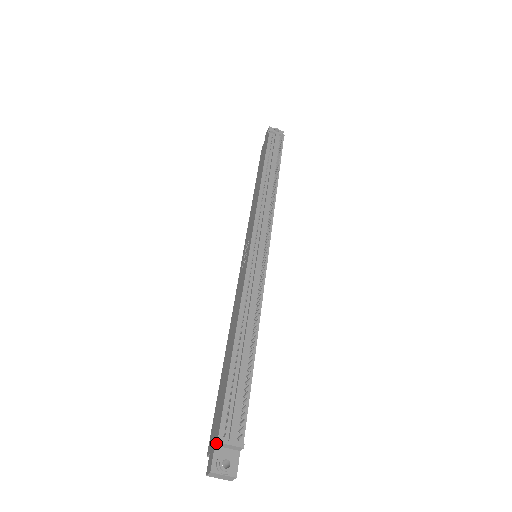
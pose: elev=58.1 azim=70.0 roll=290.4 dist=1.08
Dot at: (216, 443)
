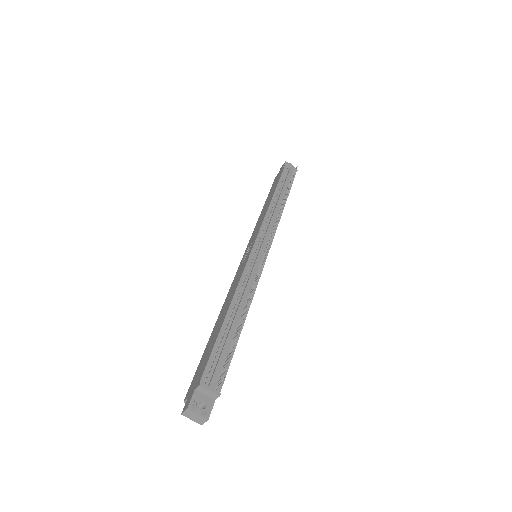
Dot at: (197, 386)
